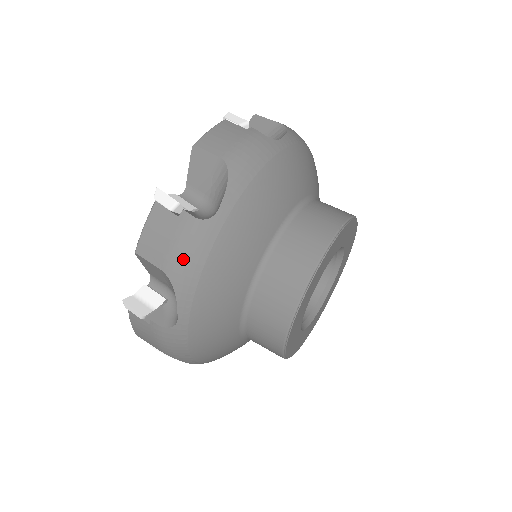
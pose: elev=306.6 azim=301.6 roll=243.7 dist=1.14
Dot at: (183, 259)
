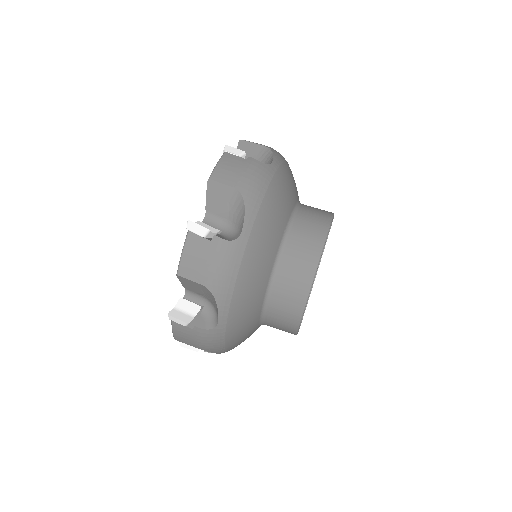
Dot at: (220, 274)
